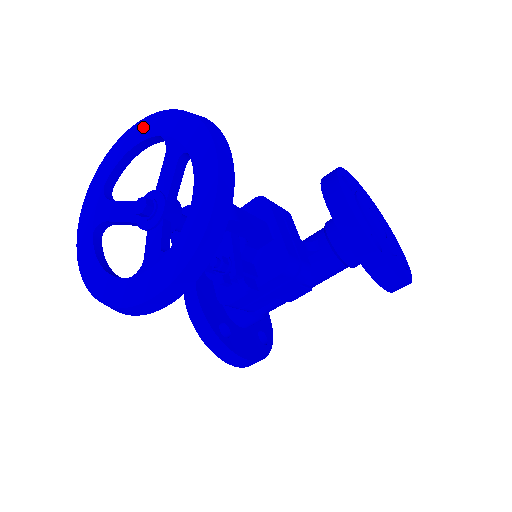
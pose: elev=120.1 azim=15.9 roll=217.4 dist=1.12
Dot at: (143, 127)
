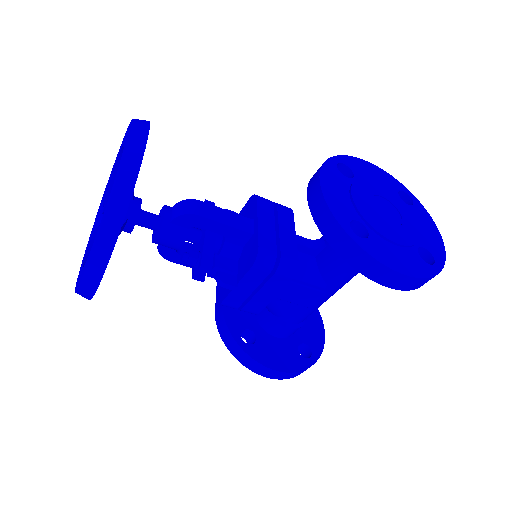
Dot at: (122, 142)
